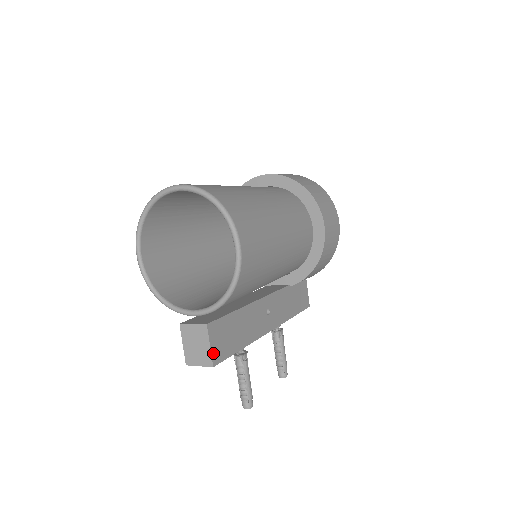
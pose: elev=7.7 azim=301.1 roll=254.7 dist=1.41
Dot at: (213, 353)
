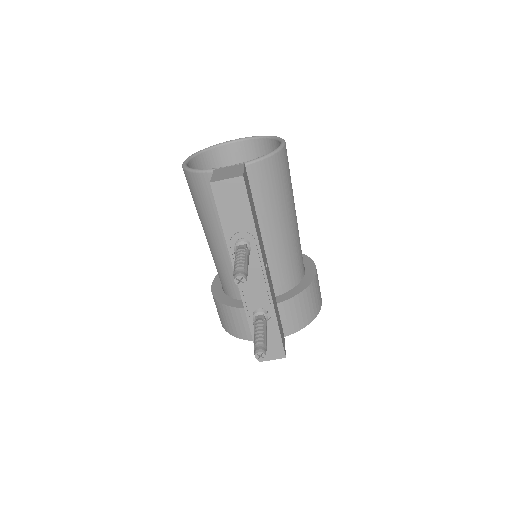
Dot at: (244, 175)
